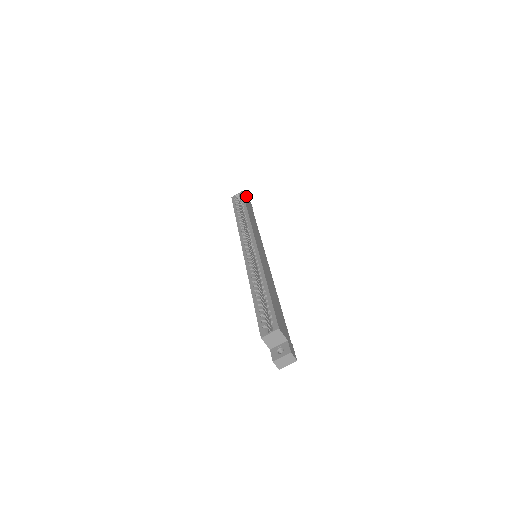
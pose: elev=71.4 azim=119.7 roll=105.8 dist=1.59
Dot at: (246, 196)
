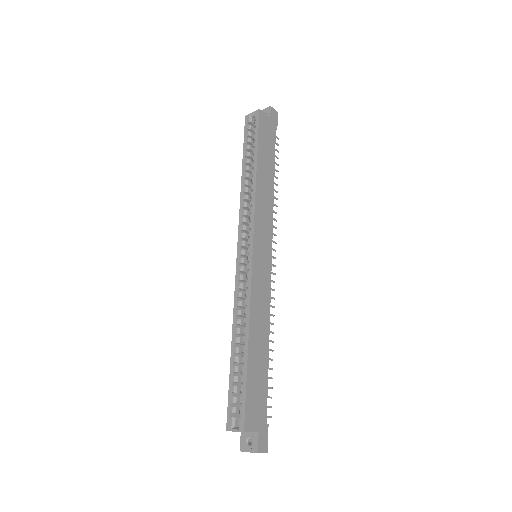
Dot at: (269, 106)
